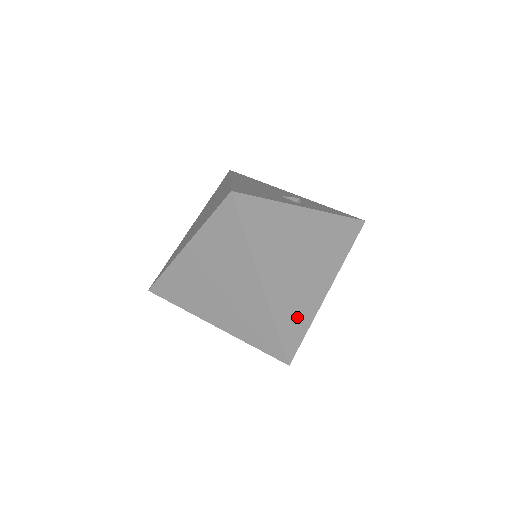
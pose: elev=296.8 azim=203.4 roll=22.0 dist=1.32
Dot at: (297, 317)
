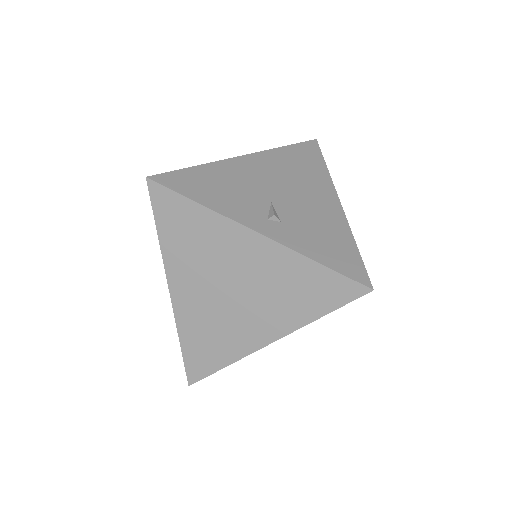
Dot at: (211, 347)
